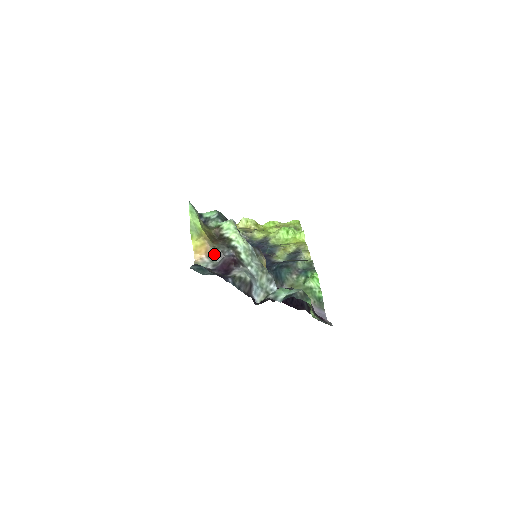
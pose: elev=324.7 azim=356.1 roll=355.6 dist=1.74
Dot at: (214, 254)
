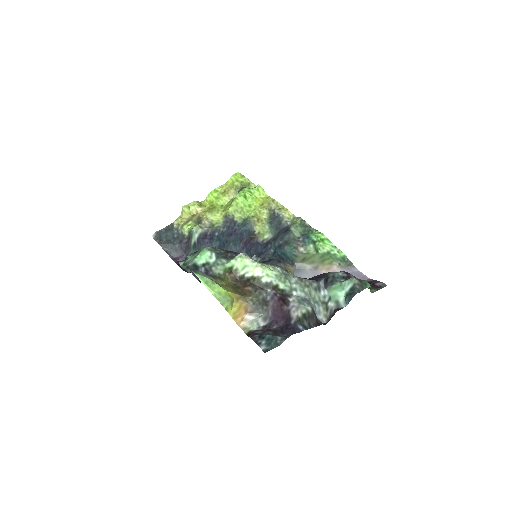
Dot at: (257, 307)
